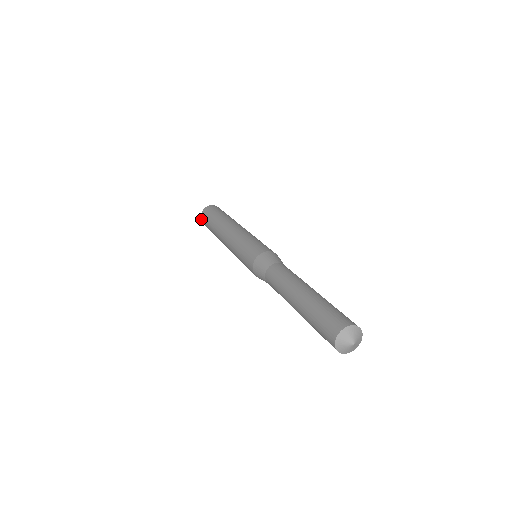
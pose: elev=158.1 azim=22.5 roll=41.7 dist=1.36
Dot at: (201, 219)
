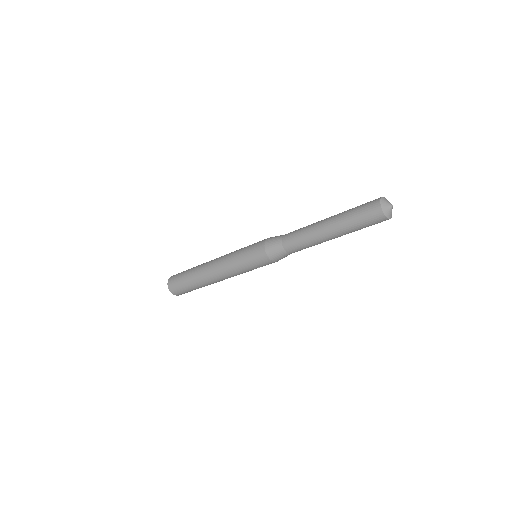
Dot at: (170, 277)
